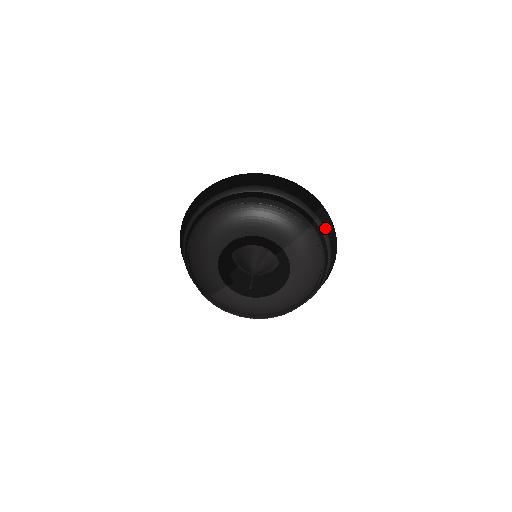
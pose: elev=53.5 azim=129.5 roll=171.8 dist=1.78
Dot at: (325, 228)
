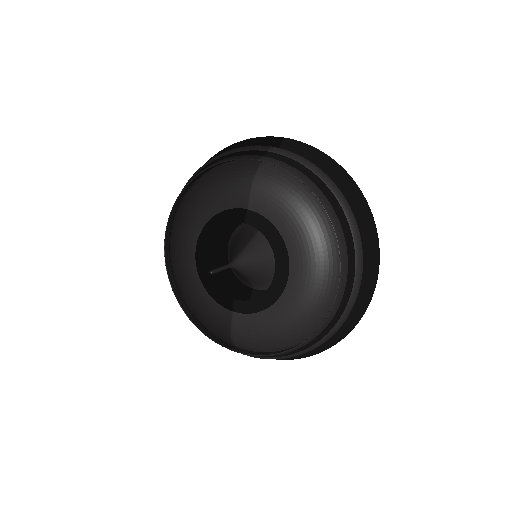
Dot at: (305, 158)
